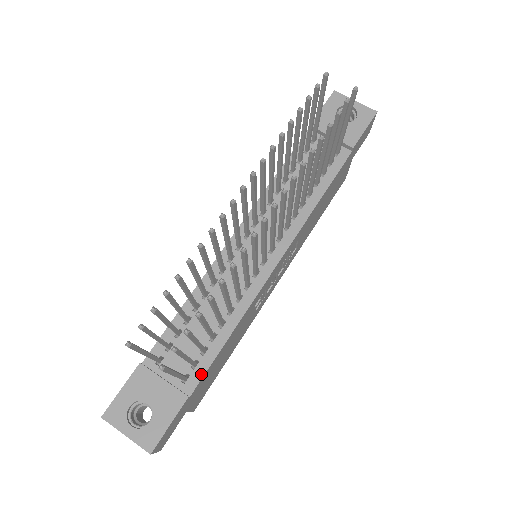
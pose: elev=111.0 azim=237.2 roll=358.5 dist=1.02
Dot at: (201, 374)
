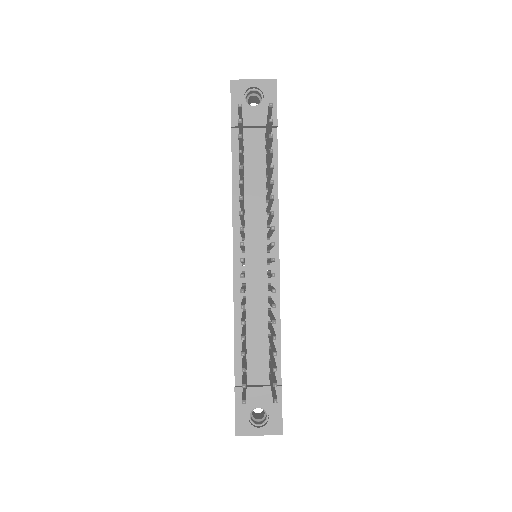
Dot at: (279, 366)
